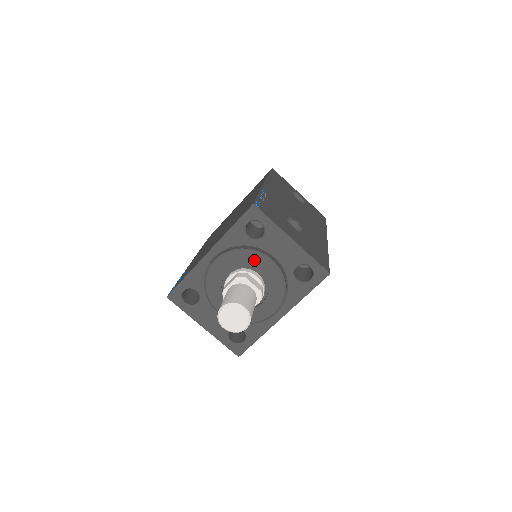
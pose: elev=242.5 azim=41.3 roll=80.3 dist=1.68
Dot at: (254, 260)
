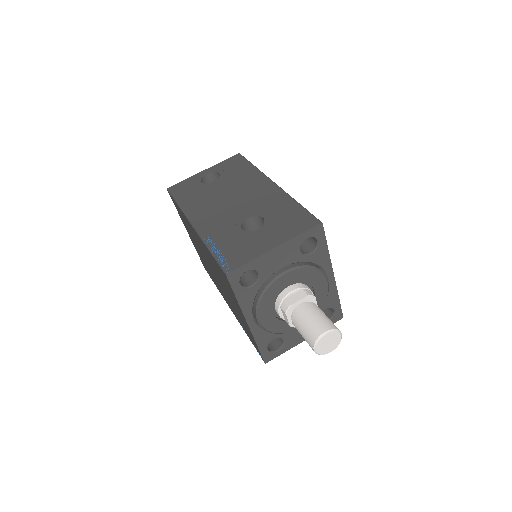
Dot at: (276, 288)
